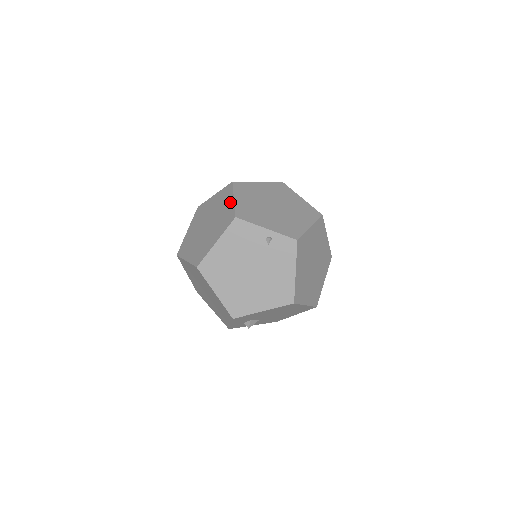
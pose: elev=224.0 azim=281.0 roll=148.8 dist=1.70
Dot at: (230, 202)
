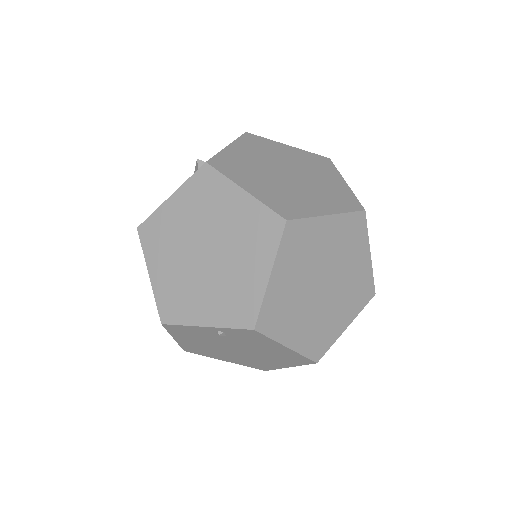
Dot at: (150, 278)
